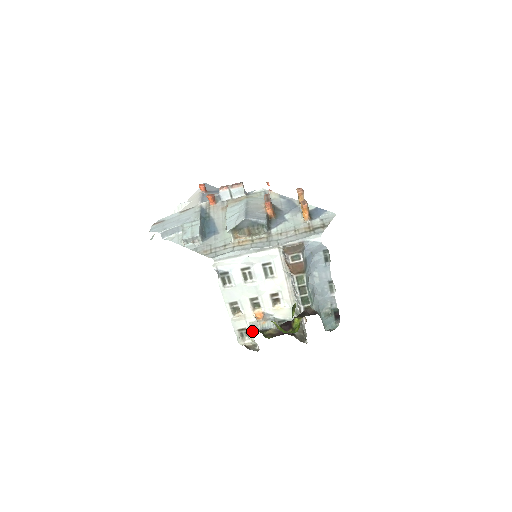
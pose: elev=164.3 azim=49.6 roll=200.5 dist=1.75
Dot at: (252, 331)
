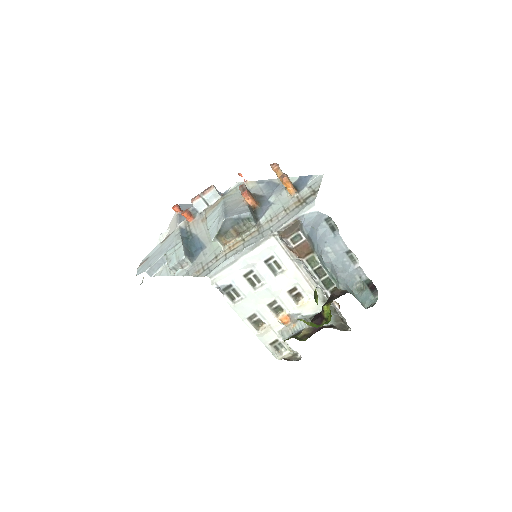
Dot at: occluded
